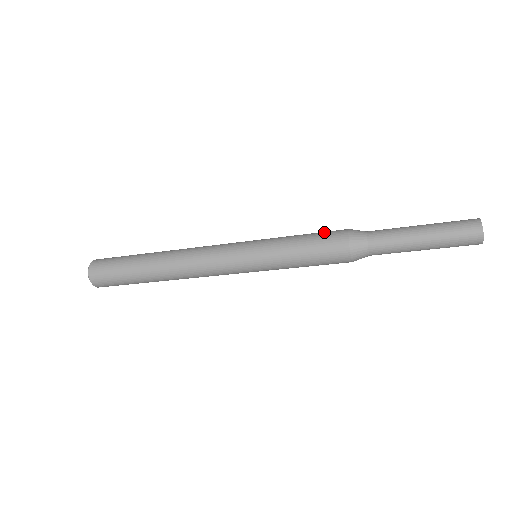
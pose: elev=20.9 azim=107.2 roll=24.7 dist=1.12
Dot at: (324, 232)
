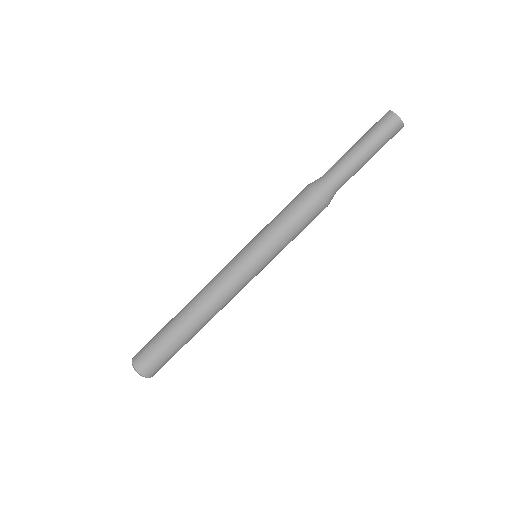
Dot at: (292, 200)
